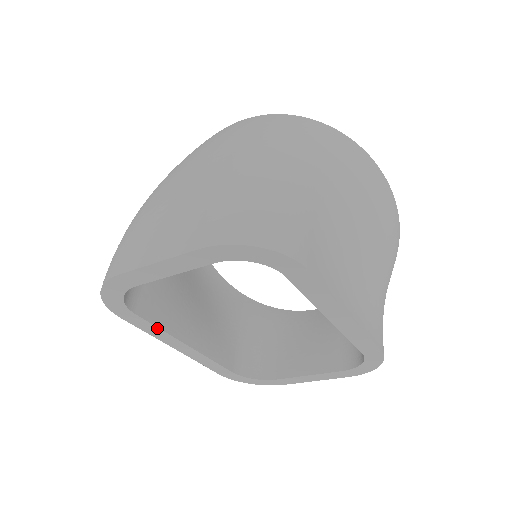
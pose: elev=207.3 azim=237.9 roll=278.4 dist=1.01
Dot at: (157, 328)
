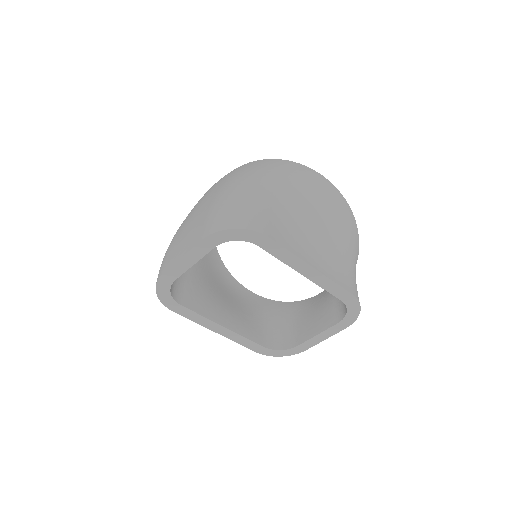
Dot at: (198, 315)
